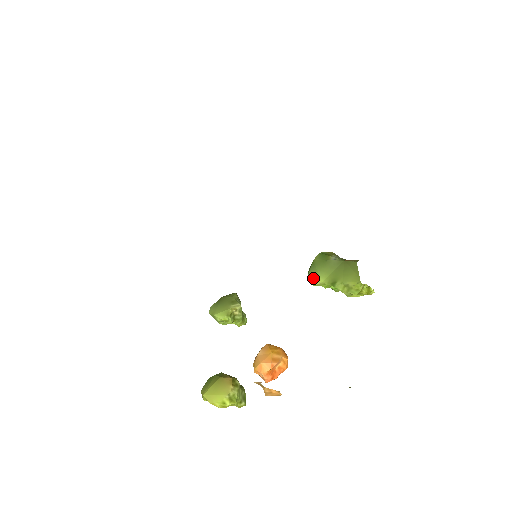
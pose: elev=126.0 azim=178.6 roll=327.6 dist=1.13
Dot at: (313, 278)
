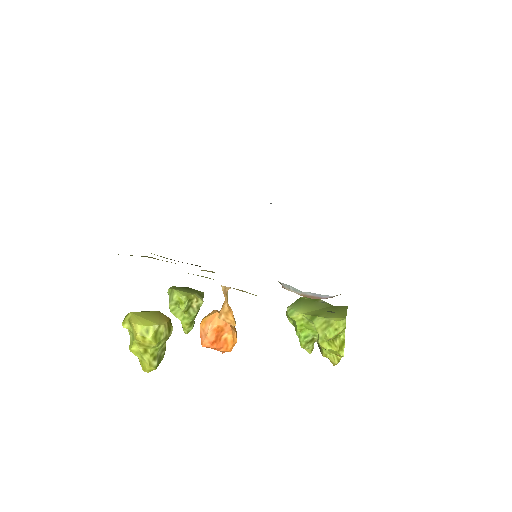
Dot at: (293, 309)
